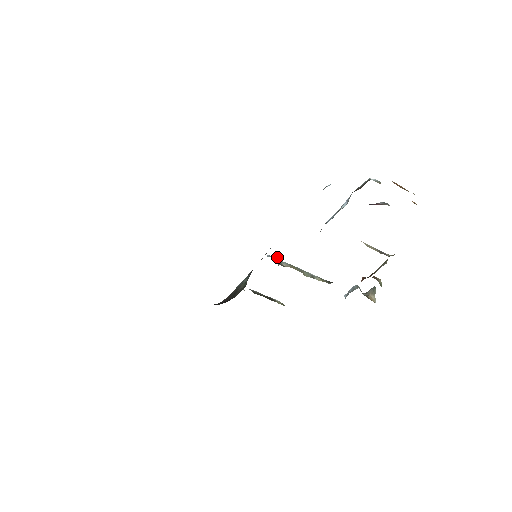
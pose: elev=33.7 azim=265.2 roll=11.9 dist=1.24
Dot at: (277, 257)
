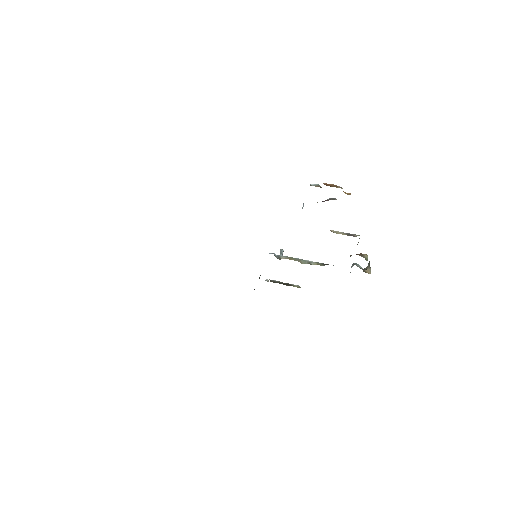
Dot at: (280, 253)
